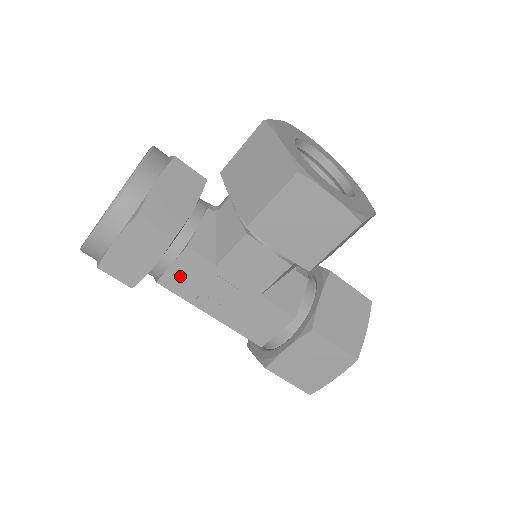
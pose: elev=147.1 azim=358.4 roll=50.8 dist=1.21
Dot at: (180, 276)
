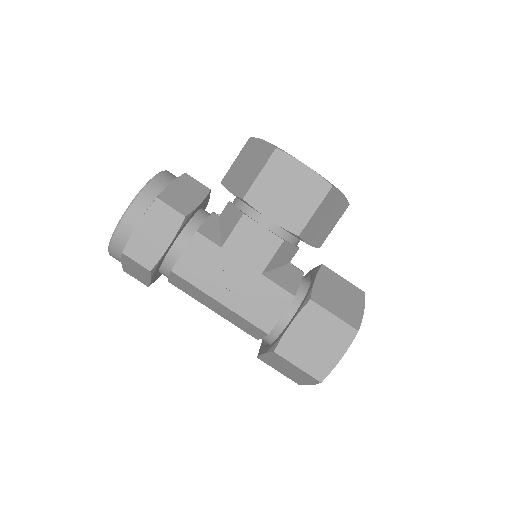
Dot at: (191, 262)
